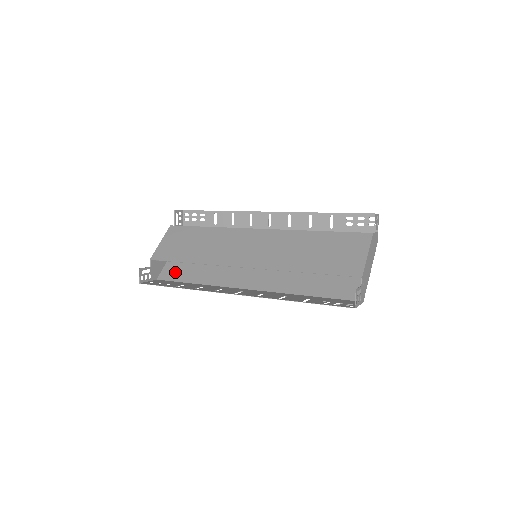
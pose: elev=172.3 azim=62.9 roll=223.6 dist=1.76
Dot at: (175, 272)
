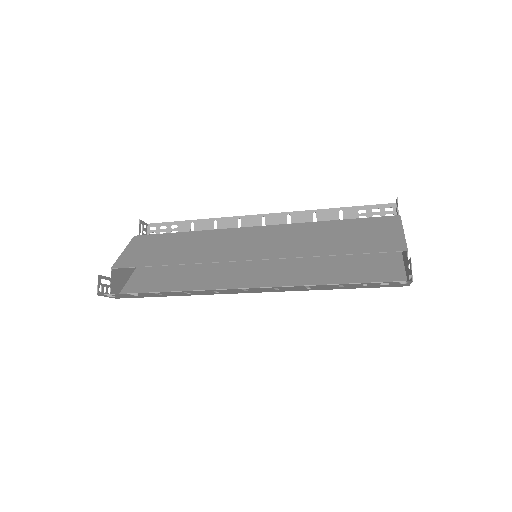
Dot at: (143, 287)
